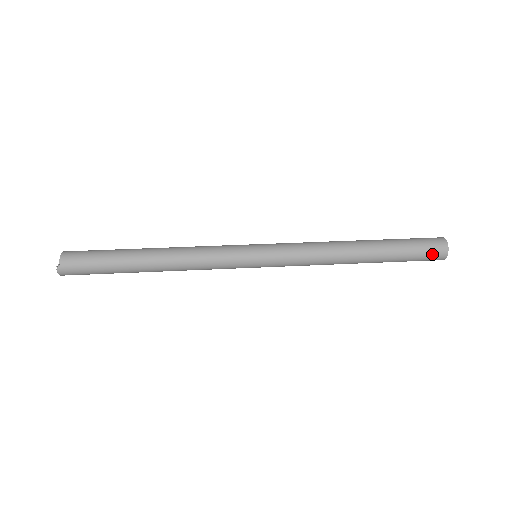
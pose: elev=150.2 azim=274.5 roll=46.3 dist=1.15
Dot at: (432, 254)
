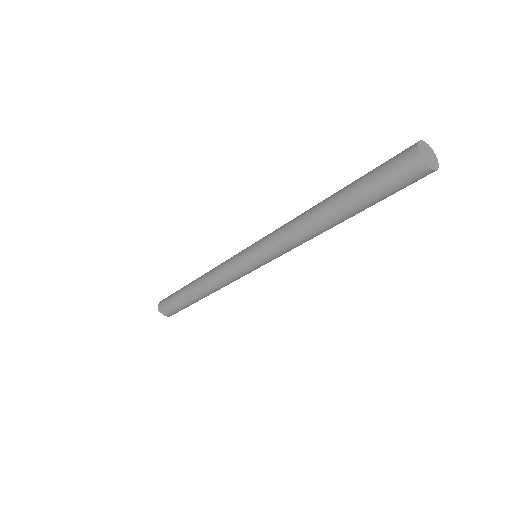
Dot at: (401, 153)
